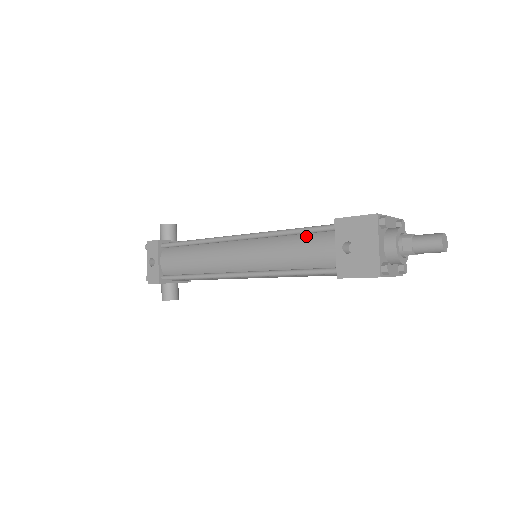
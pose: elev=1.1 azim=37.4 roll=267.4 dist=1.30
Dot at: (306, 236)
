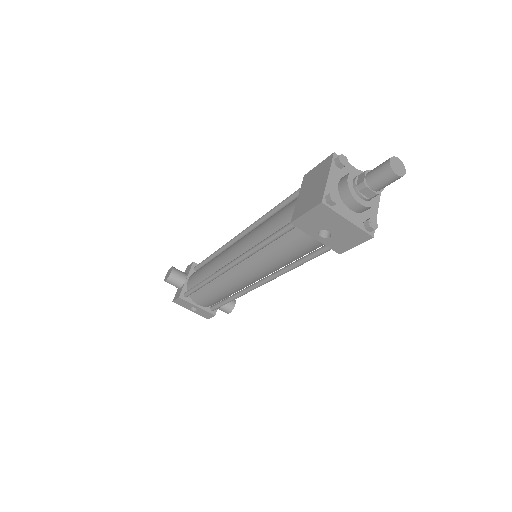
Dot at: (281, 239)
